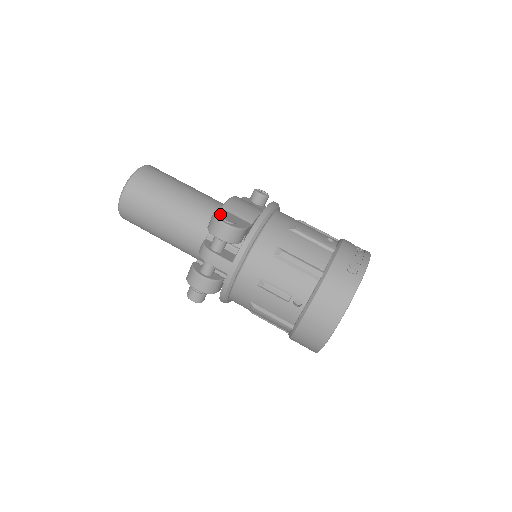
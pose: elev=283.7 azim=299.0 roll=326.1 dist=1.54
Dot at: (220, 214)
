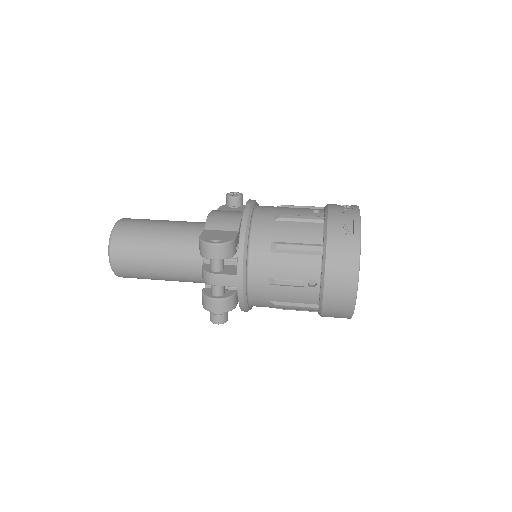
Dot at: (205, 236)
